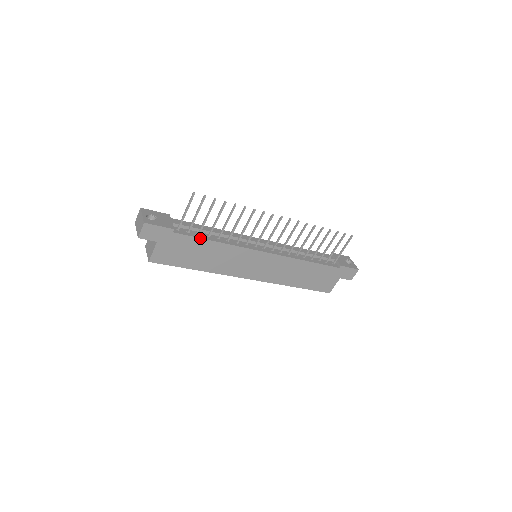
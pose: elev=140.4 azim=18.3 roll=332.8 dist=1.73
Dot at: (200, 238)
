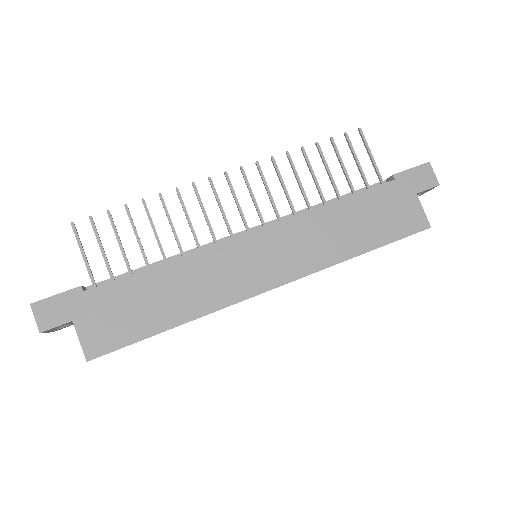
Dot at: (131, 275)
